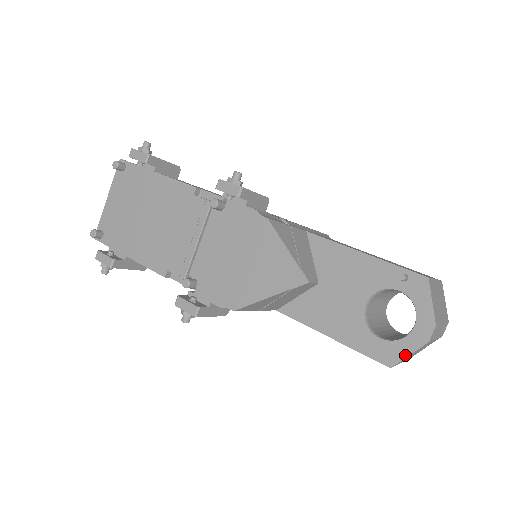
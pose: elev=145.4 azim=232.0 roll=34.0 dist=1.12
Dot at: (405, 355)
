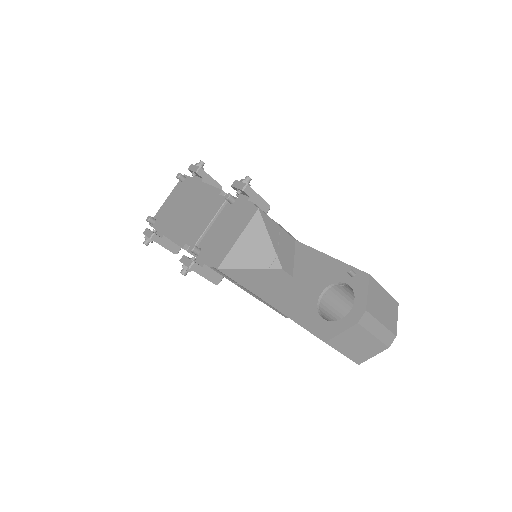
Dot at: (338, 332)
